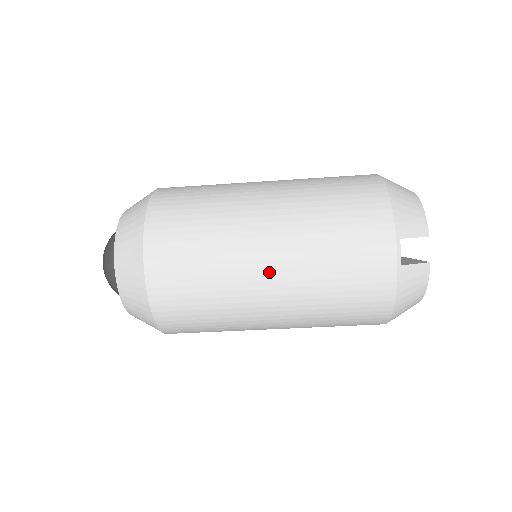
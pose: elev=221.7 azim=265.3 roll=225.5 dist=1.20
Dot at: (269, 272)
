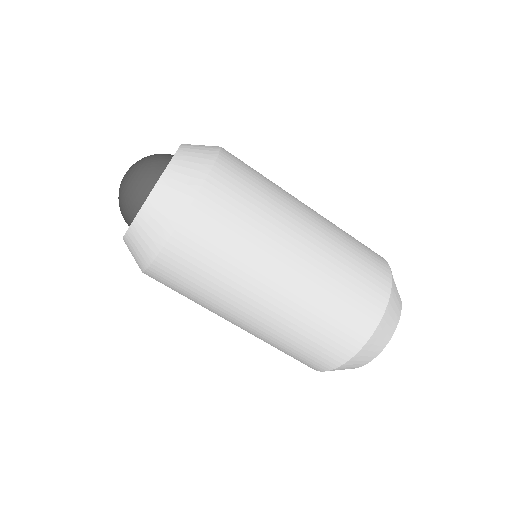
Dot at: (310, 219)
